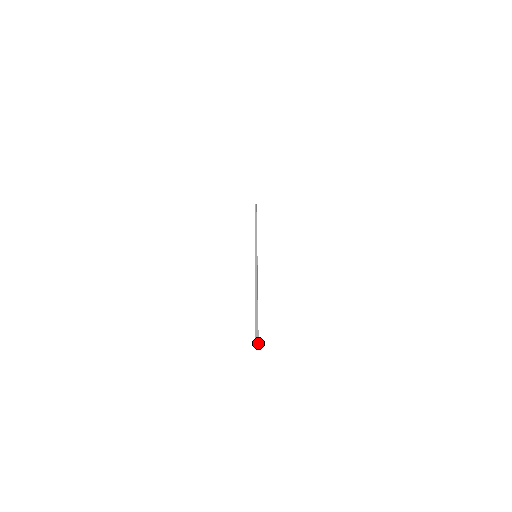
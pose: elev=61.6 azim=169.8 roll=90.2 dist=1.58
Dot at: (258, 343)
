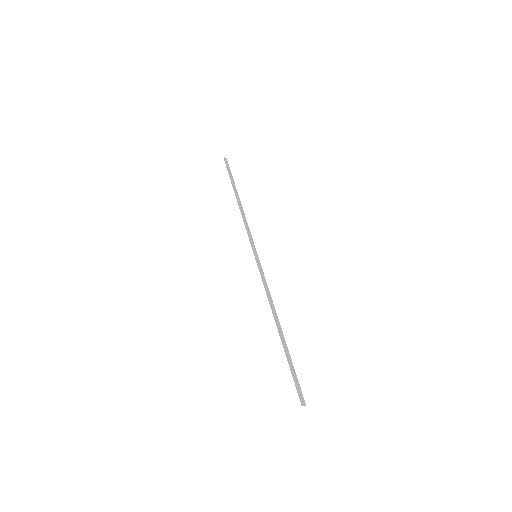
Dot at: occluded
